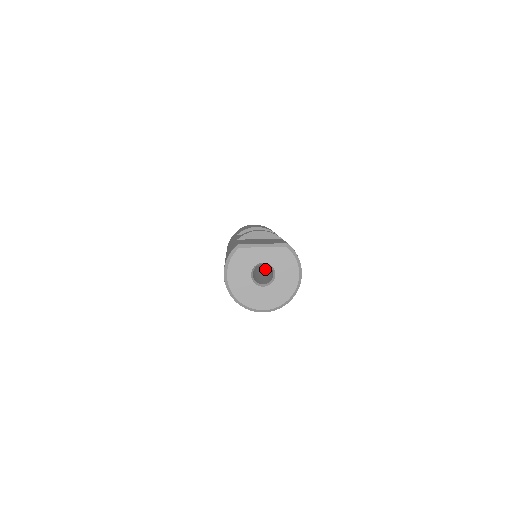
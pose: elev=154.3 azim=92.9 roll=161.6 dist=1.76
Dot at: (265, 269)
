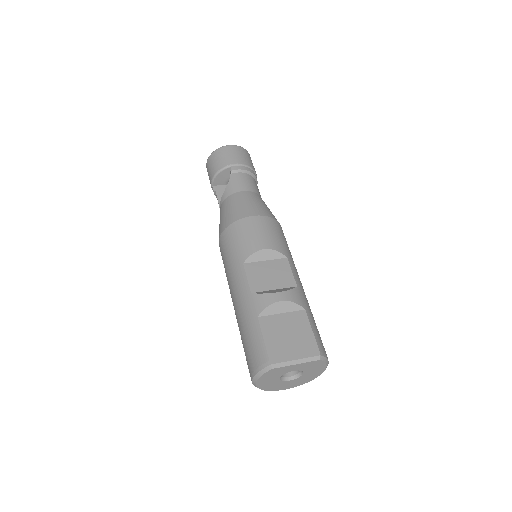
Dot at: occluded
